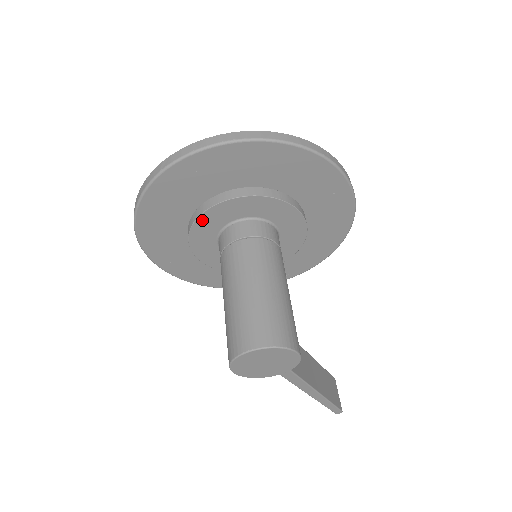
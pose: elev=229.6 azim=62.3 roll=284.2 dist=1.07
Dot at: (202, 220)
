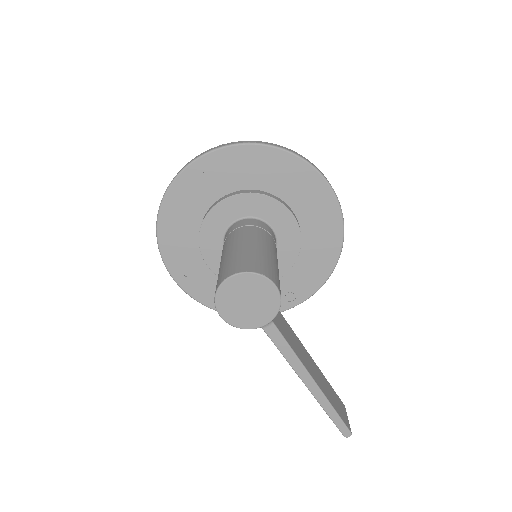
Dot at: (209, 219)
